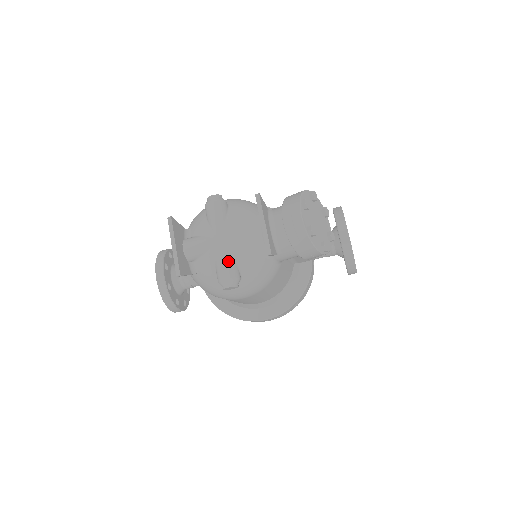
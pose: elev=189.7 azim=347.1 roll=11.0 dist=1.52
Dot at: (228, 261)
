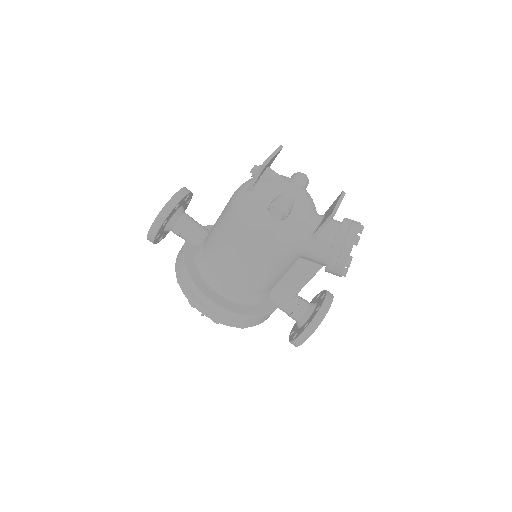
Dot at: (292, 200)
